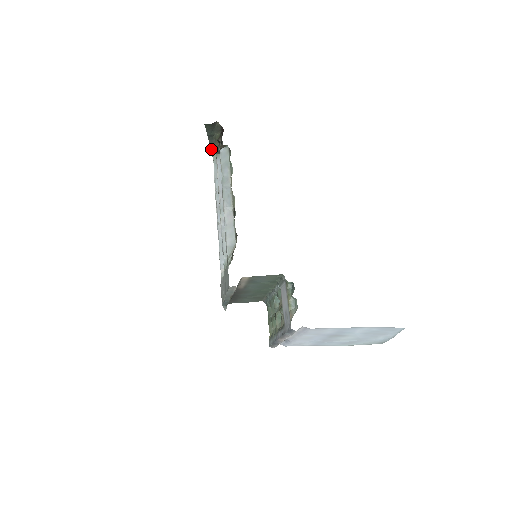
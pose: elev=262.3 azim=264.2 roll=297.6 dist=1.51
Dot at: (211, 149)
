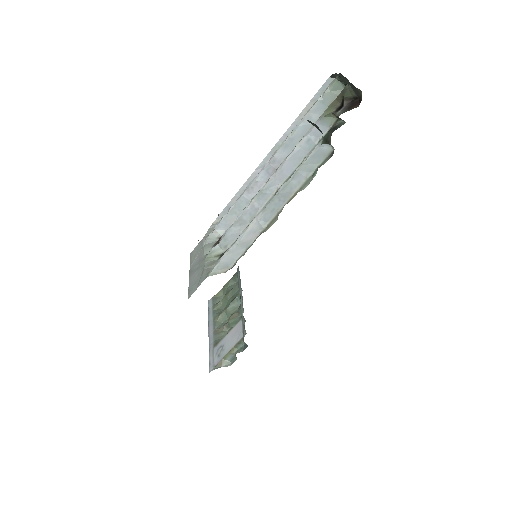
Dot at: occluded
